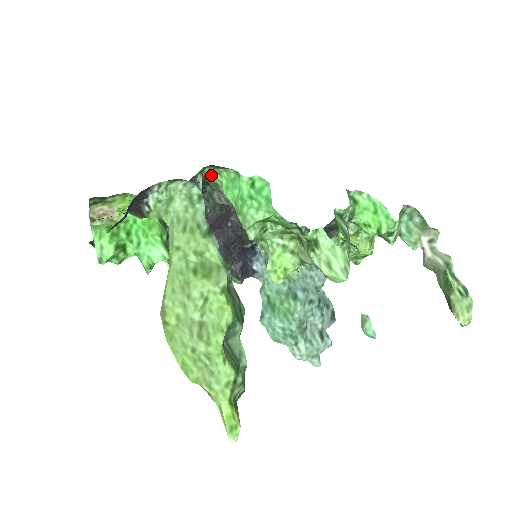
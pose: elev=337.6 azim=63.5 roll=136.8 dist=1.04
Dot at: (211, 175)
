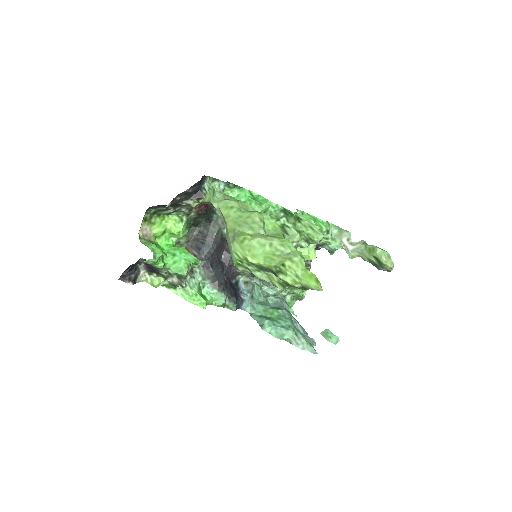
Dot at: occluded
